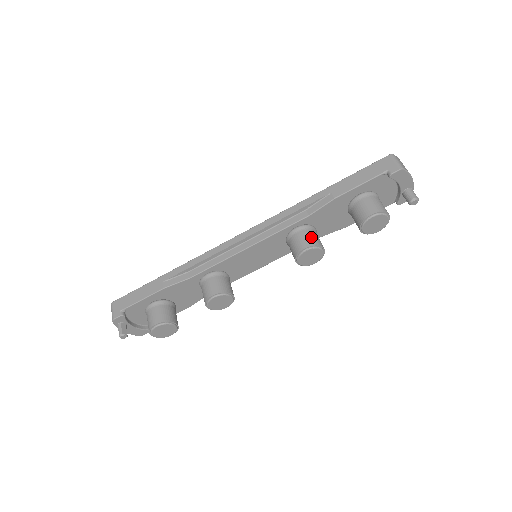
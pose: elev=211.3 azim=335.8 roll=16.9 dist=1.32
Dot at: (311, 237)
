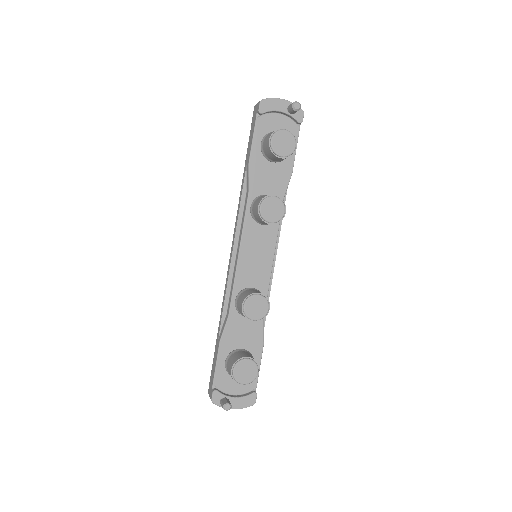
Dot at: (259, 199)
